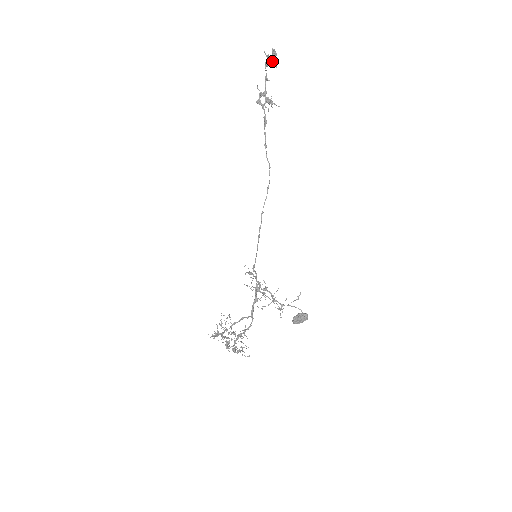
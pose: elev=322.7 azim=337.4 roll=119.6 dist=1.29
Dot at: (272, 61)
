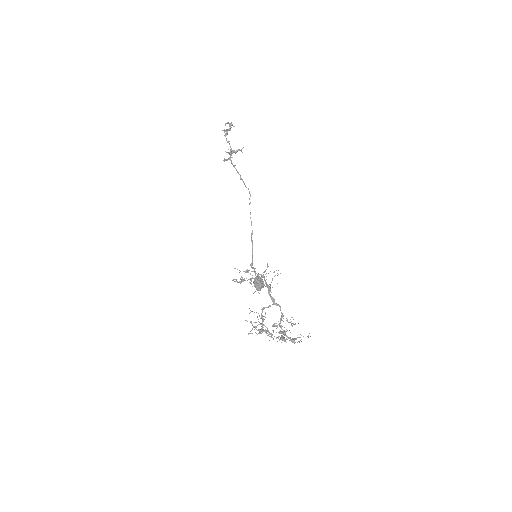
Dot at: (229, 129)
